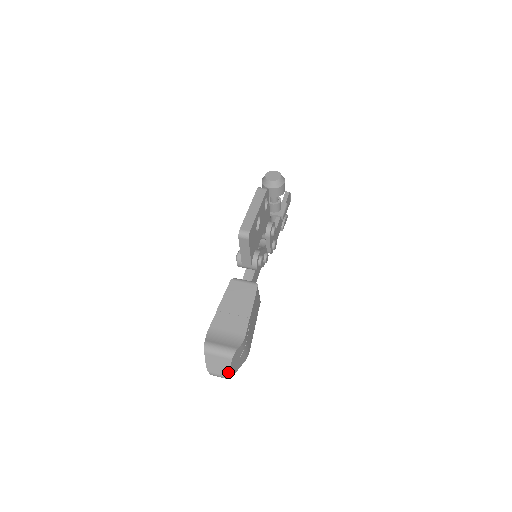
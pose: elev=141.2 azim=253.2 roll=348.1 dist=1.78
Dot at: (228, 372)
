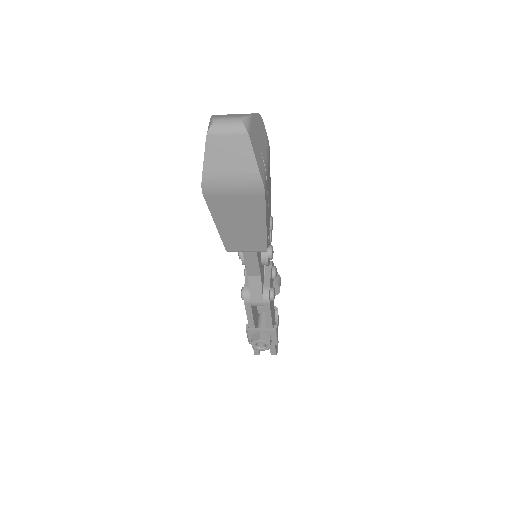
Dot at: (249, 115)
